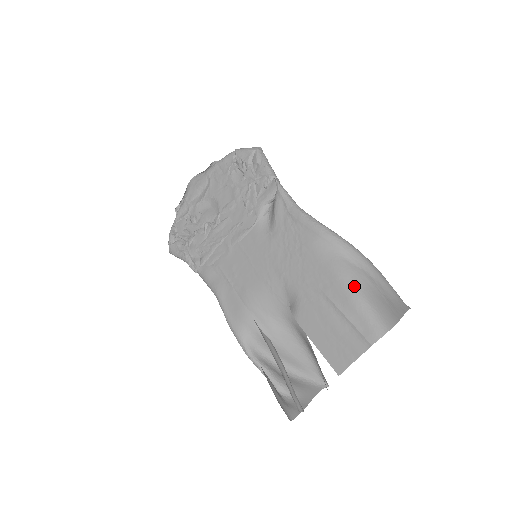
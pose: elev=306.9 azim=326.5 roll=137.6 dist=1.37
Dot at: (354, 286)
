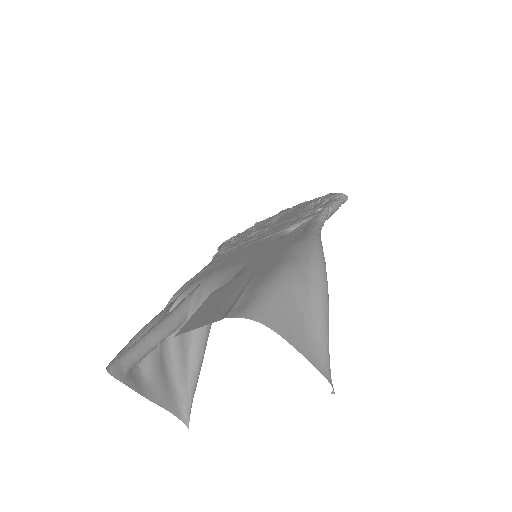
Dot at: (280, 276)
